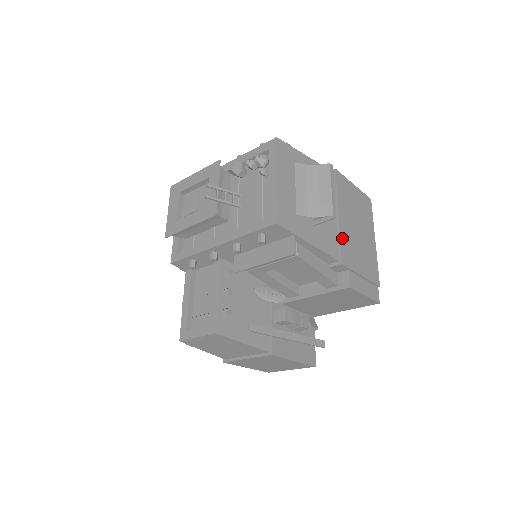
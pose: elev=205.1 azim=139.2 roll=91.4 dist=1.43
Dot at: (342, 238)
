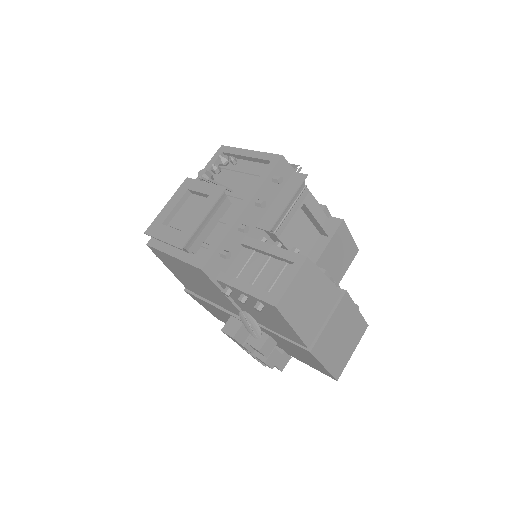
Dot at: occluded
